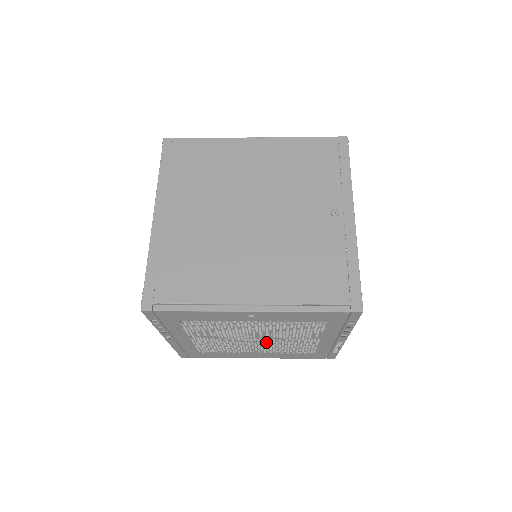
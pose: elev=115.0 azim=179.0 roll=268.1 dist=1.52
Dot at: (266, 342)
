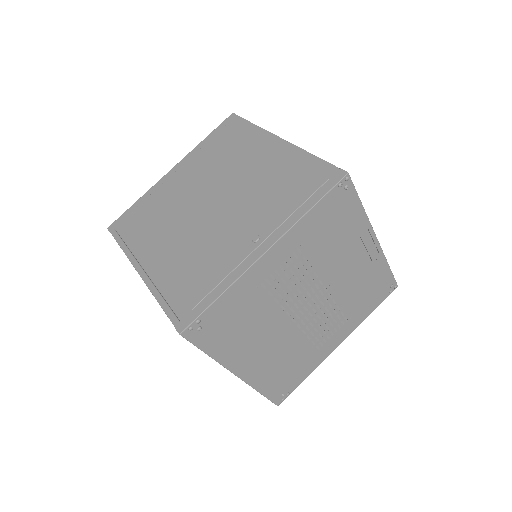
Dot at: occluded
